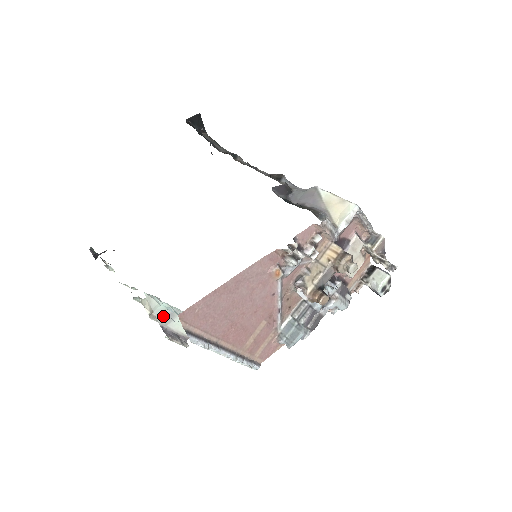
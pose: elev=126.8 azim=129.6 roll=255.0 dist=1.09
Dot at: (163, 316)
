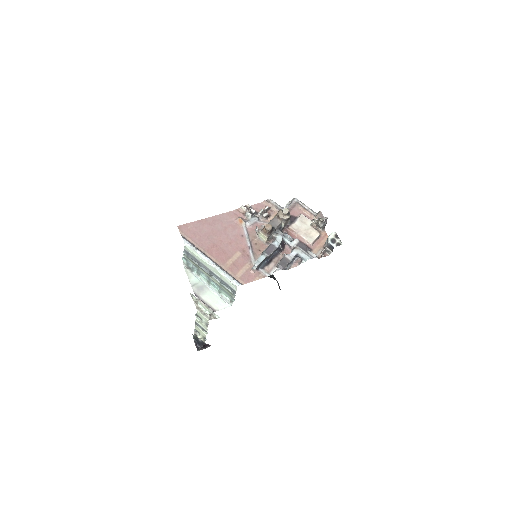
Dot at: (196, 287)
